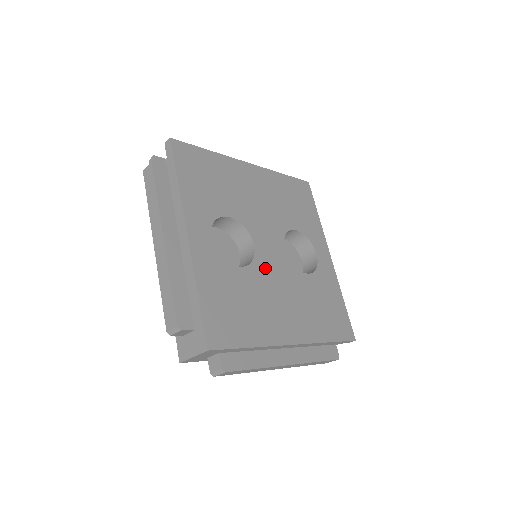
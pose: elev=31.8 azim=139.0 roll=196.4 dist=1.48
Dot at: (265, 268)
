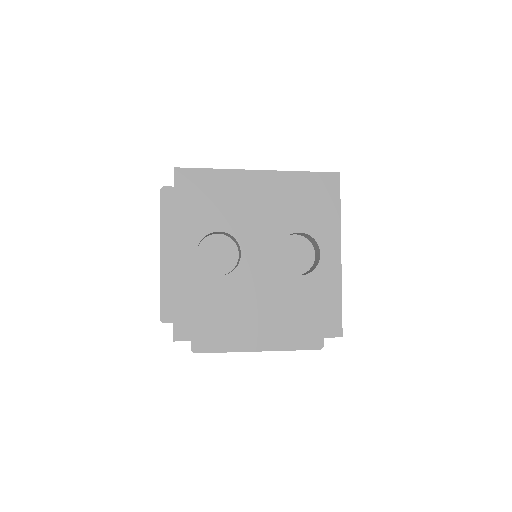
Dot at: (248, 274)
